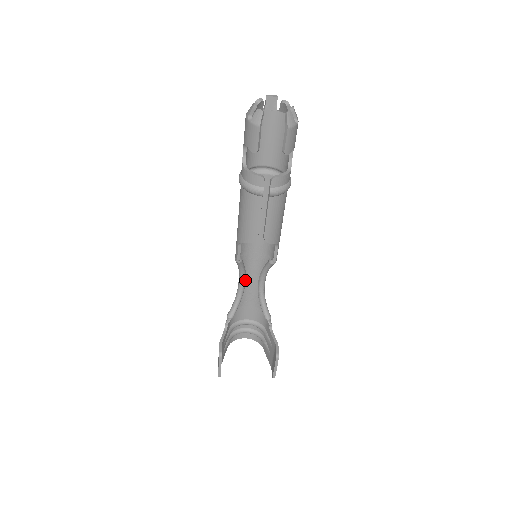
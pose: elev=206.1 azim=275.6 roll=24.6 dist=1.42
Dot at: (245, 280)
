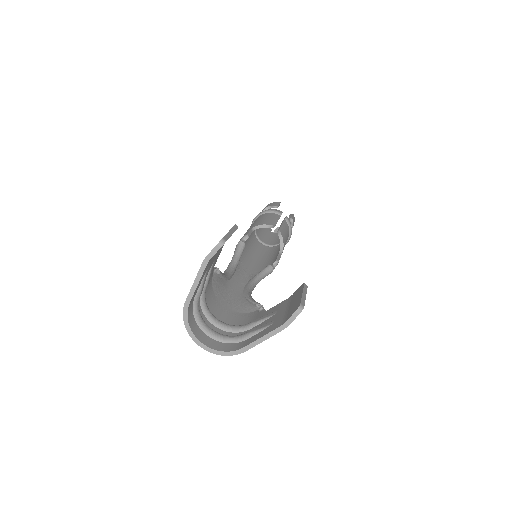
Dot at: (233, 273)
